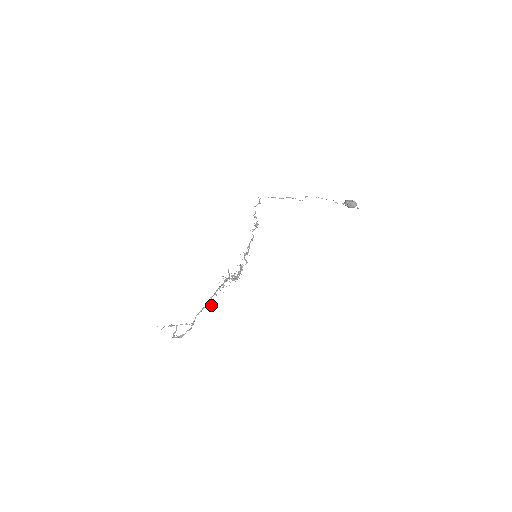
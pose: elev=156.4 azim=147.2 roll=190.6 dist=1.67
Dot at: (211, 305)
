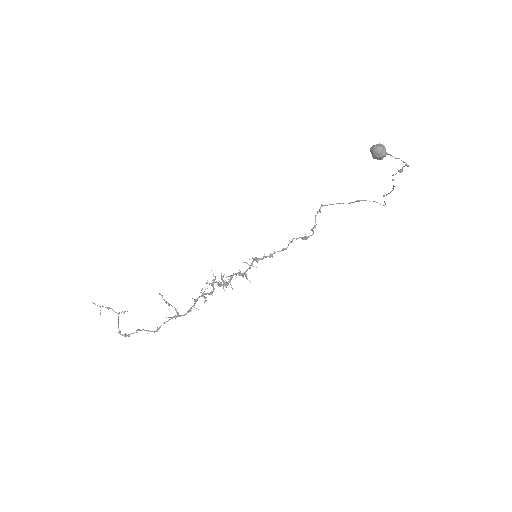
Dot at: (166, 301)
